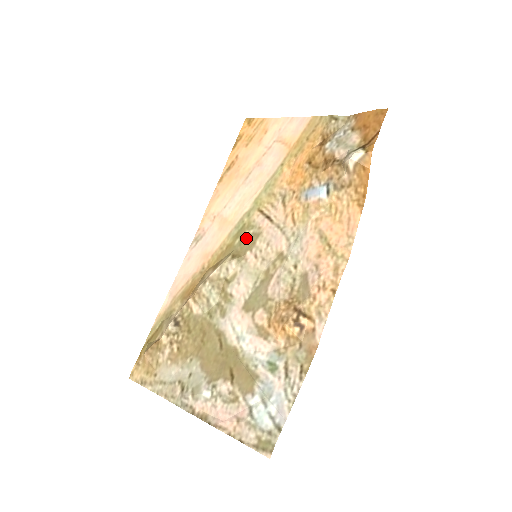
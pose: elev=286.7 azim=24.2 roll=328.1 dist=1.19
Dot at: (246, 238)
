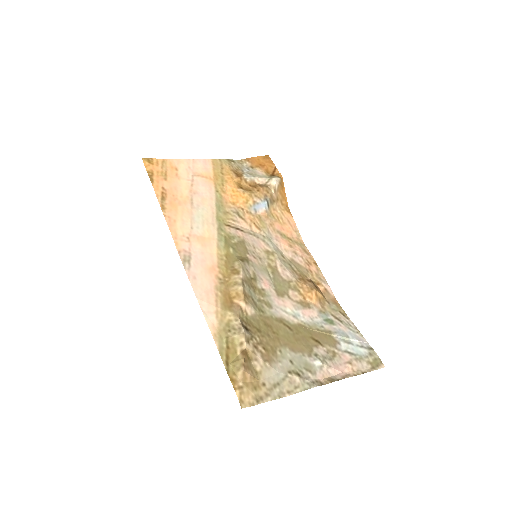
Dot at: (237, 246)
